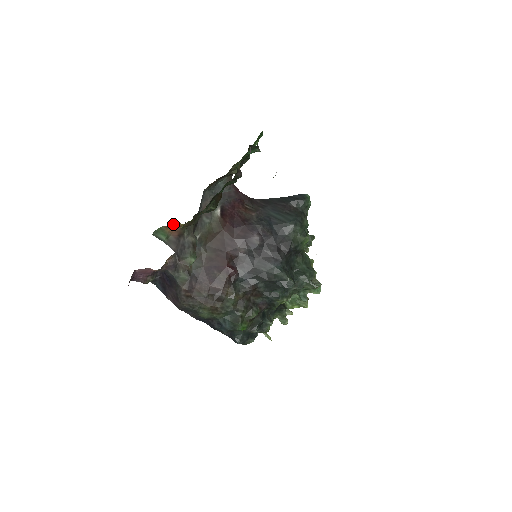
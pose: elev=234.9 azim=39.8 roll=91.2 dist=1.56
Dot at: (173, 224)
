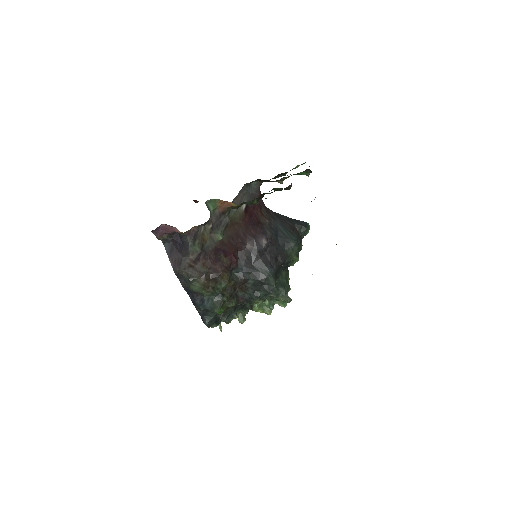
Dot at: (227, 201)
